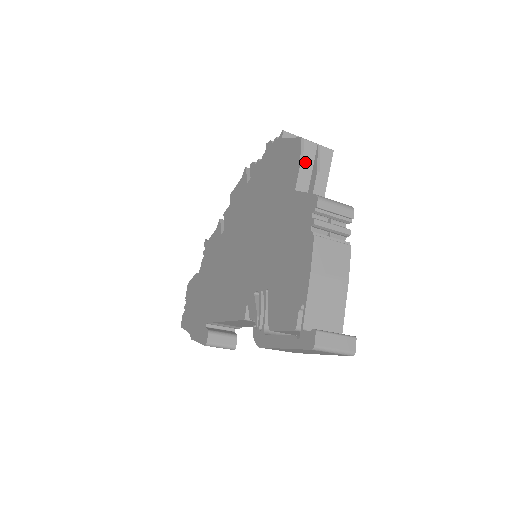
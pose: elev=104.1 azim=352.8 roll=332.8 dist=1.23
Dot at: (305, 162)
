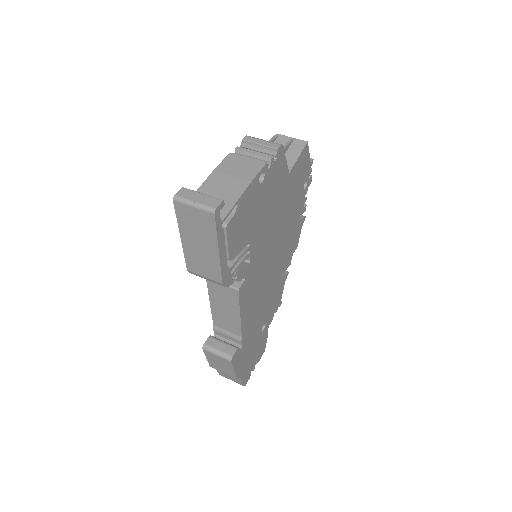
Dot at: occluded
